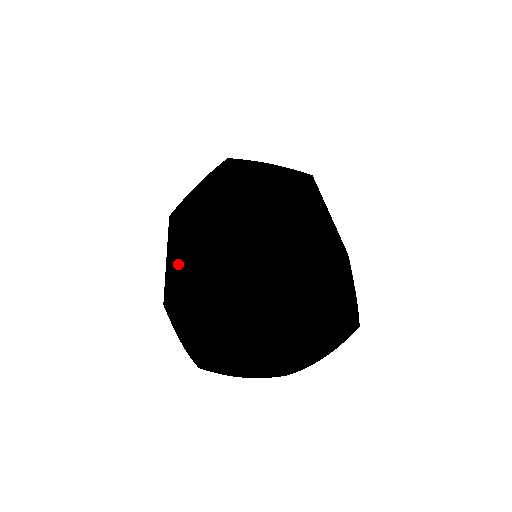
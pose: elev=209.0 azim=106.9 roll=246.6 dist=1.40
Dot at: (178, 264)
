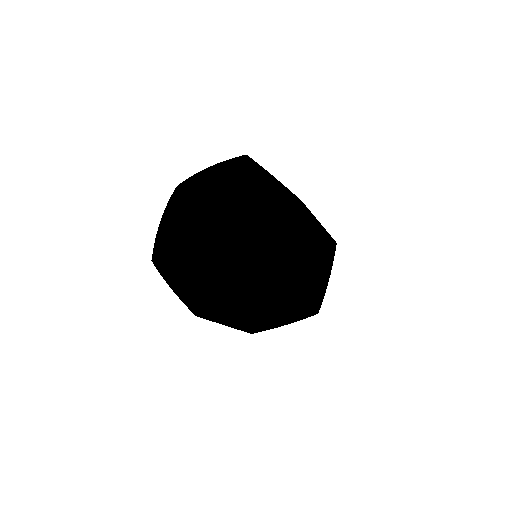
Dot at: occluded
